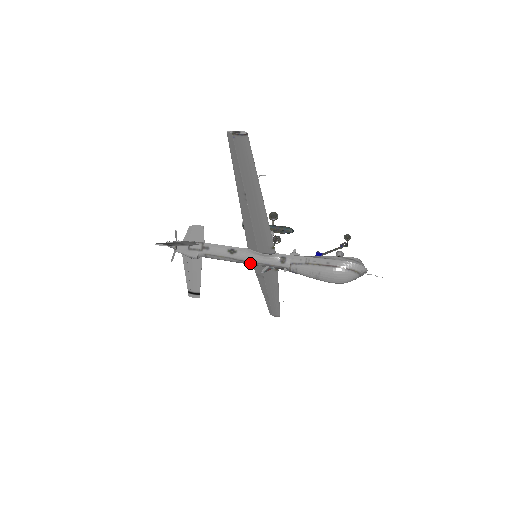
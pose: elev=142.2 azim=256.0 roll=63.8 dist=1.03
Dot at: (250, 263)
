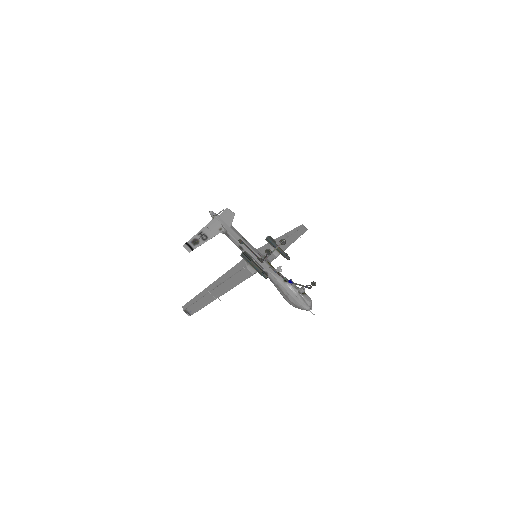
Dot at: occluded
